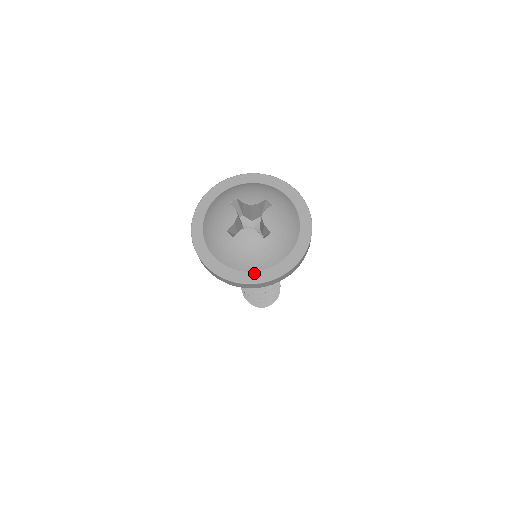
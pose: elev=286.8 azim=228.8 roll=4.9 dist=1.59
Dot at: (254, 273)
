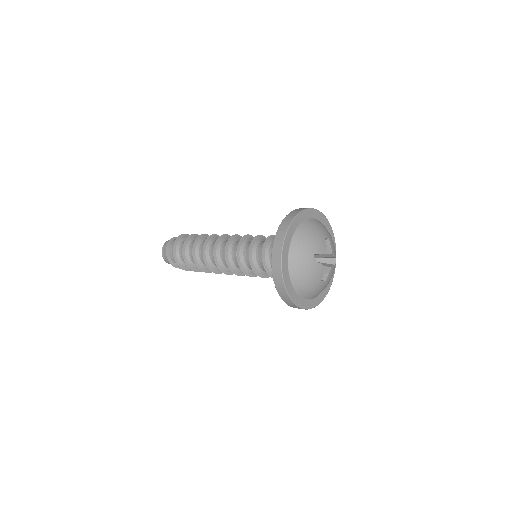
Dot at: occluded
